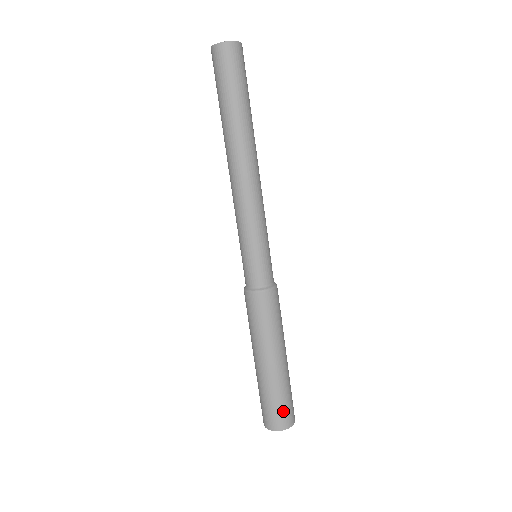
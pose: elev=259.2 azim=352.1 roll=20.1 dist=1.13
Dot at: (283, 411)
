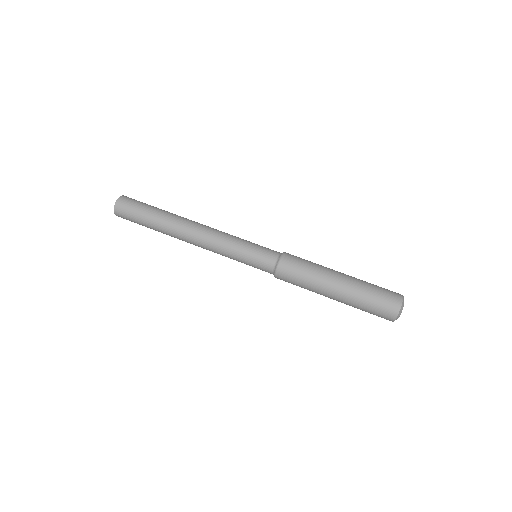
Dot at: (384, 299)
